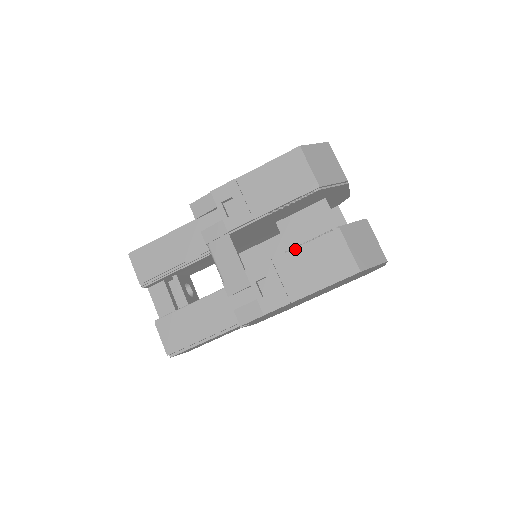
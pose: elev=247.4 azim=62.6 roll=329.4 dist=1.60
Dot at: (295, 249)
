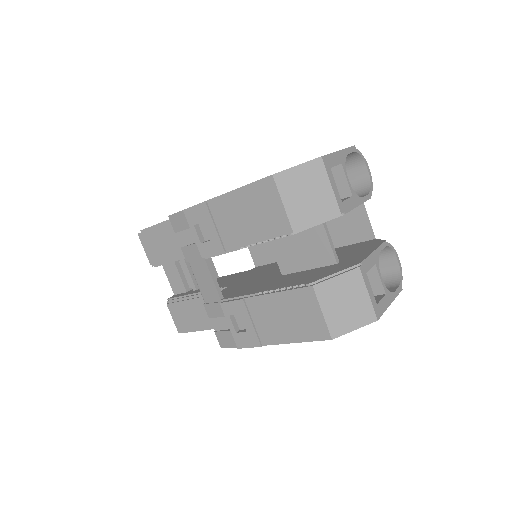
Dot at: (266, 295)
